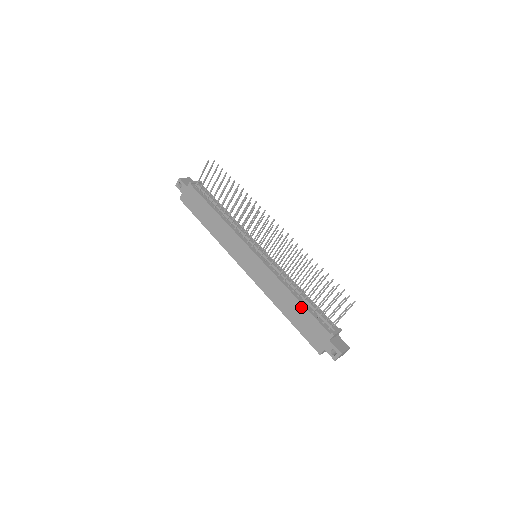
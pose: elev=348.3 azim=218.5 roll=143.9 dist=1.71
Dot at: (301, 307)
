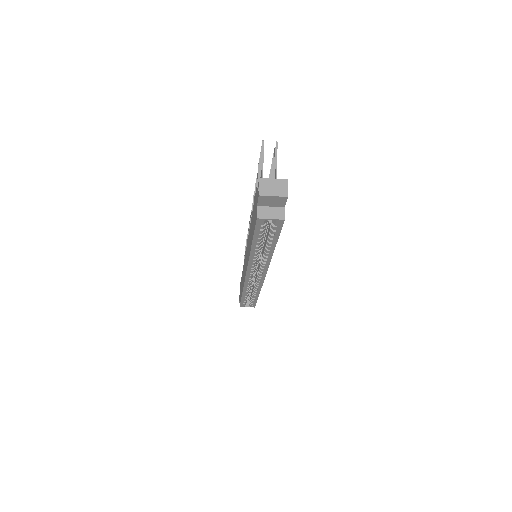
Dot at: (252, 215)
